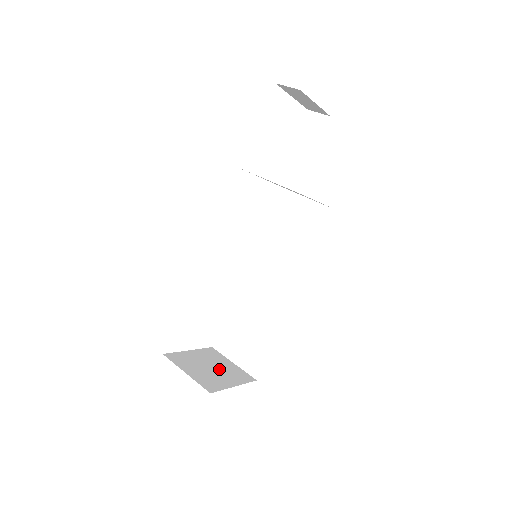
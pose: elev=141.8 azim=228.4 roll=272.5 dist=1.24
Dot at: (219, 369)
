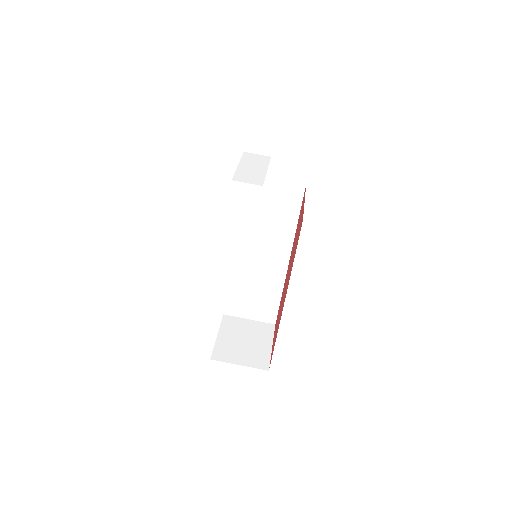
Dot at: (249, 337)
